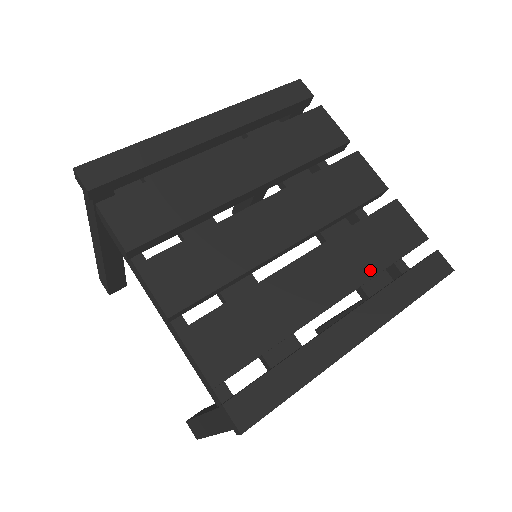
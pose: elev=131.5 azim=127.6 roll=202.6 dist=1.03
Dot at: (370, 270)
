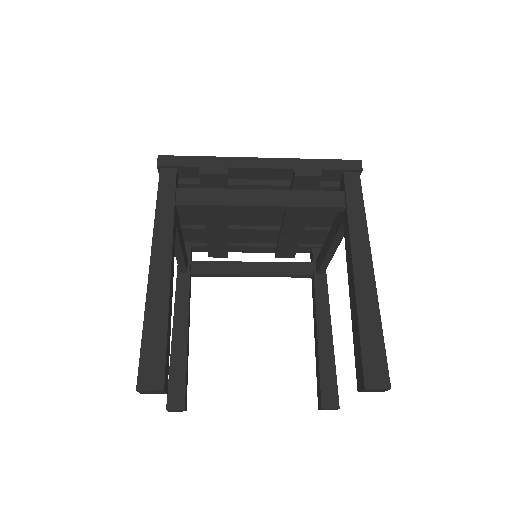
Dot at: occluded
